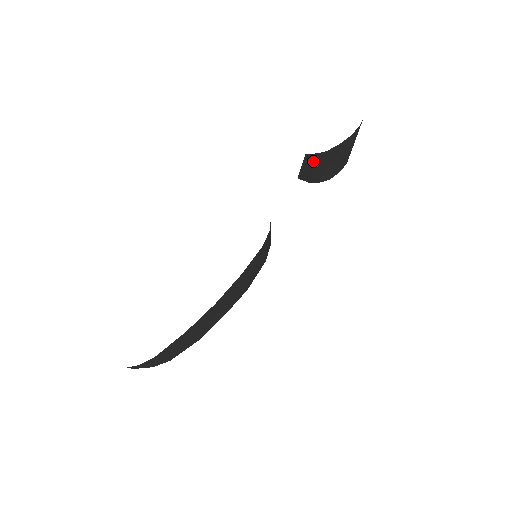
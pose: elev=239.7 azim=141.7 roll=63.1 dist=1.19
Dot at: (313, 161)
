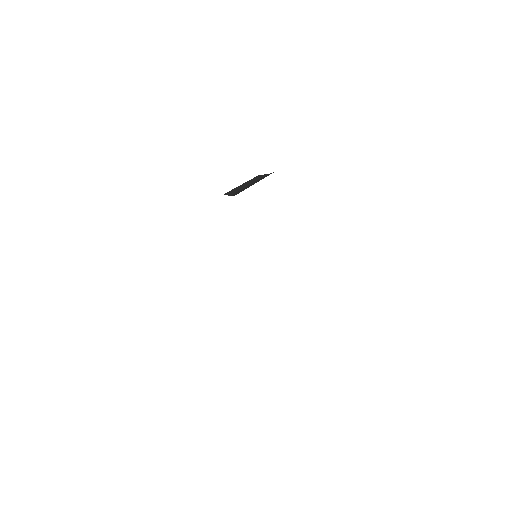
Dot at: (257, 179)
